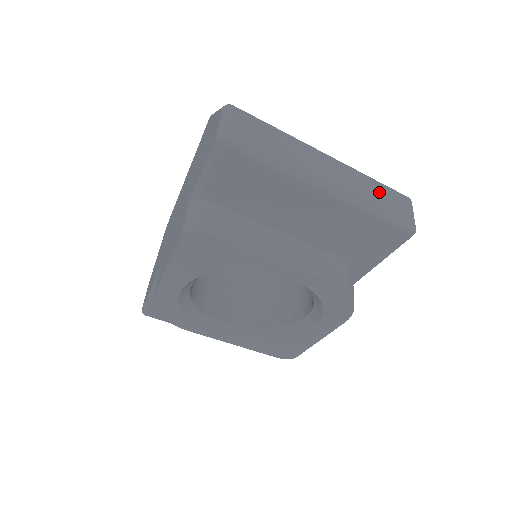
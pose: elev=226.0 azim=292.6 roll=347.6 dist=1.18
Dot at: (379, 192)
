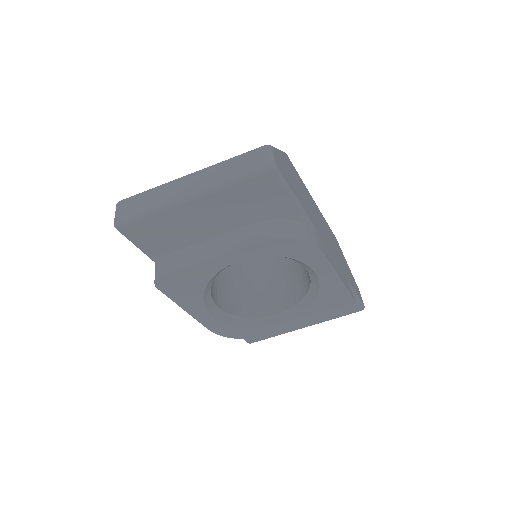
Dot at: (234, 164)
